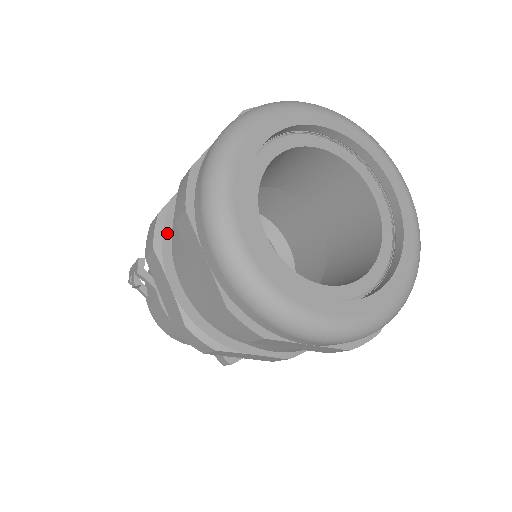
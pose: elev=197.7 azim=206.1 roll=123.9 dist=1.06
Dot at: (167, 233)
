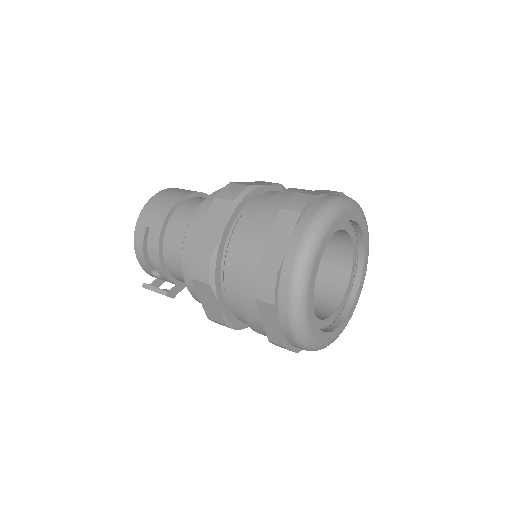
Dot at: (238, 322)
